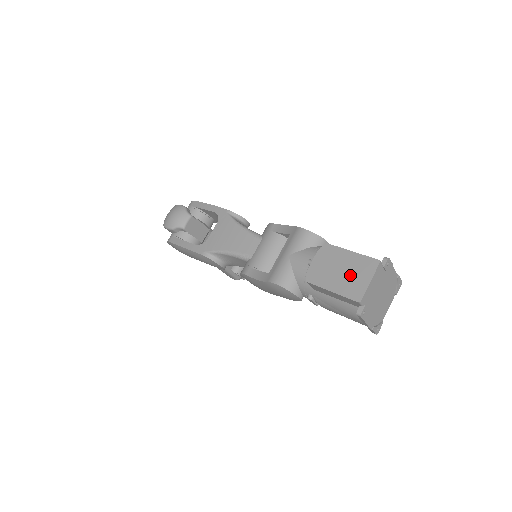
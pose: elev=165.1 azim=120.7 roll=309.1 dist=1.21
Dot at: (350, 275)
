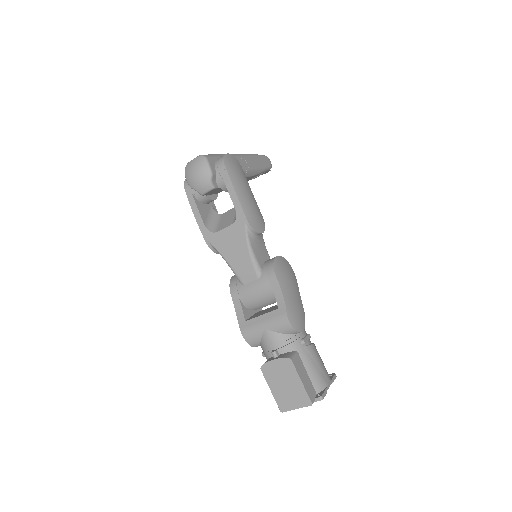
Dot at: (288, 394)
